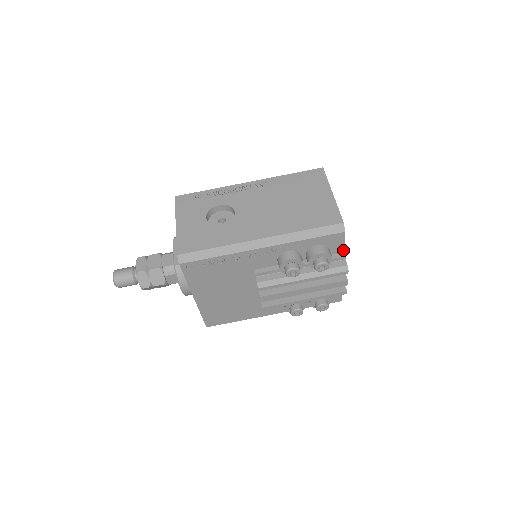
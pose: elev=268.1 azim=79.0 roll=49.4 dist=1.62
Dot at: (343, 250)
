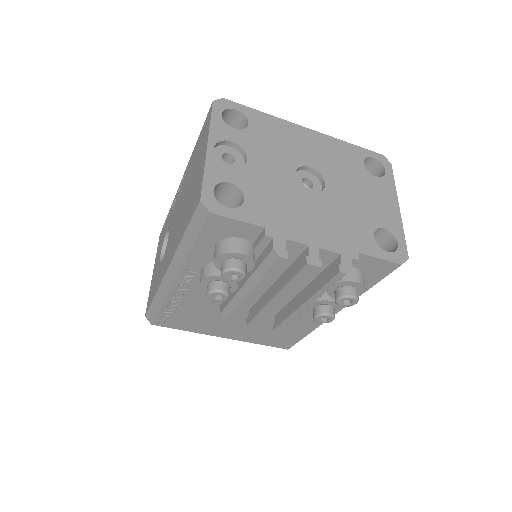
Dot at: (258, 227)
